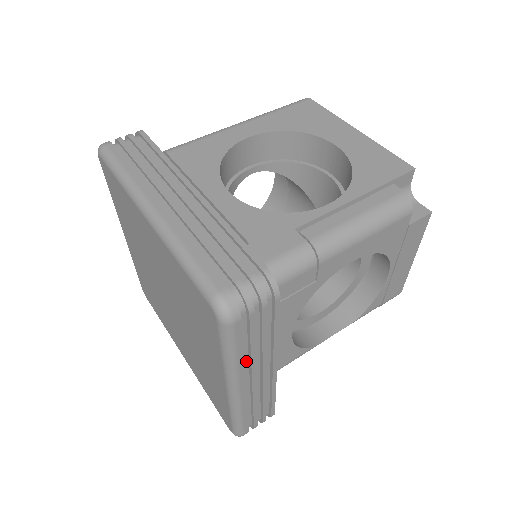
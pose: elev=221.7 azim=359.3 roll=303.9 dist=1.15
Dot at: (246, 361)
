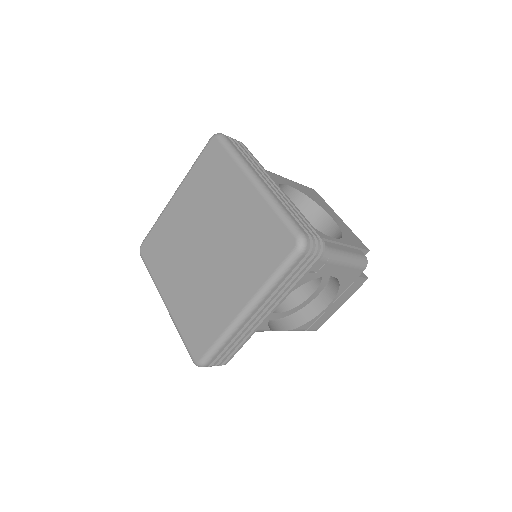
Dot at: (271, 293)
